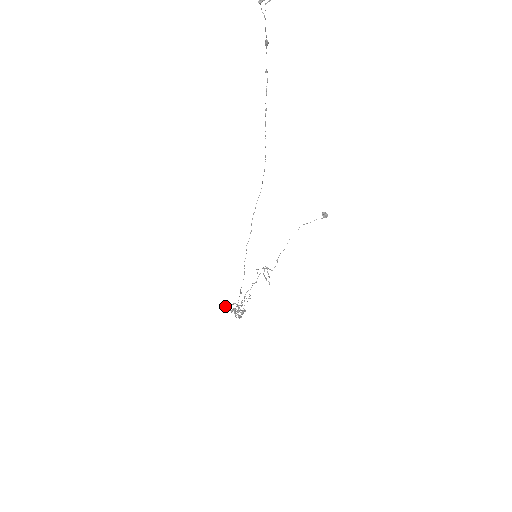
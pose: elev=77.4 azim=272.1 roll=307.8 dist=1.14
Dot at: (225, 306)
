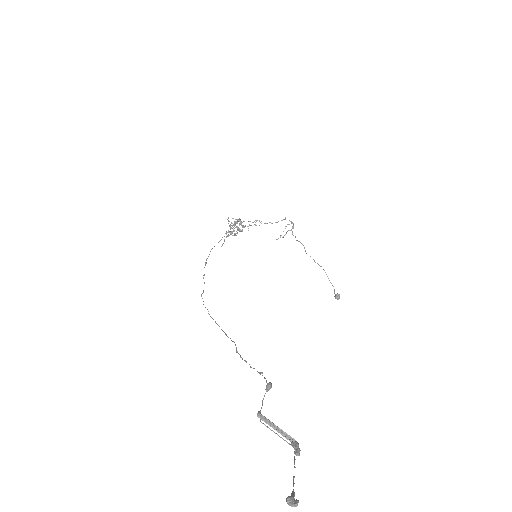
Dot at: occluded
